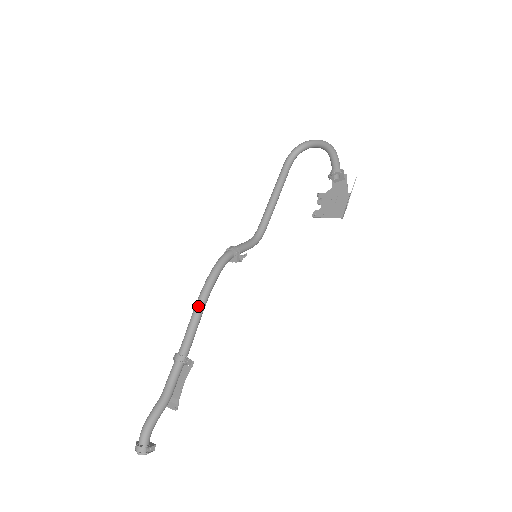
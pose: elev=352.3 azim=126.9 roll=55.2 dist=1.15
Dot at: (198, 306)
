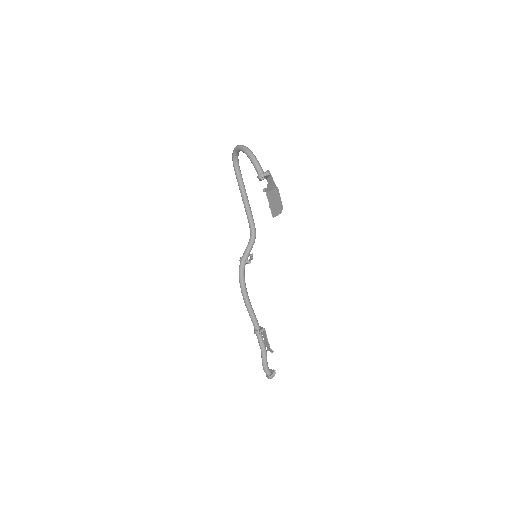
Dot at: (246, 305)
